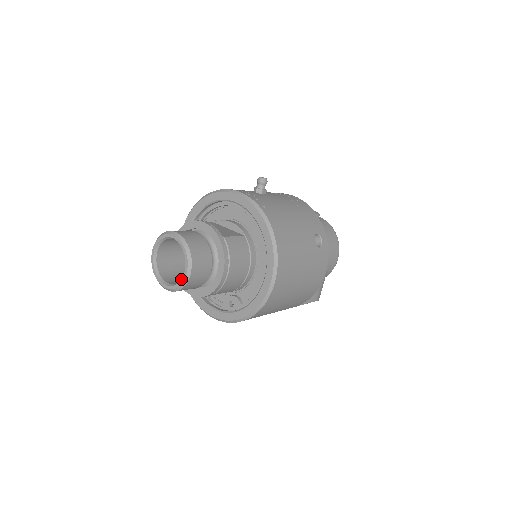
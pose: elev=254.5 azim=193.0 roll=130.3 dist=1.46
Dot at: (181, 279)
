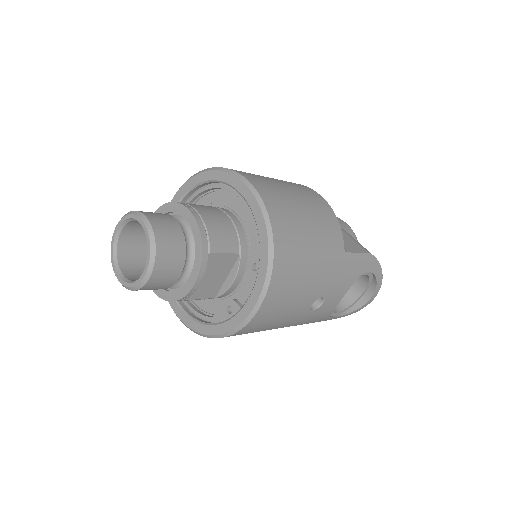
Dot at: occluded
